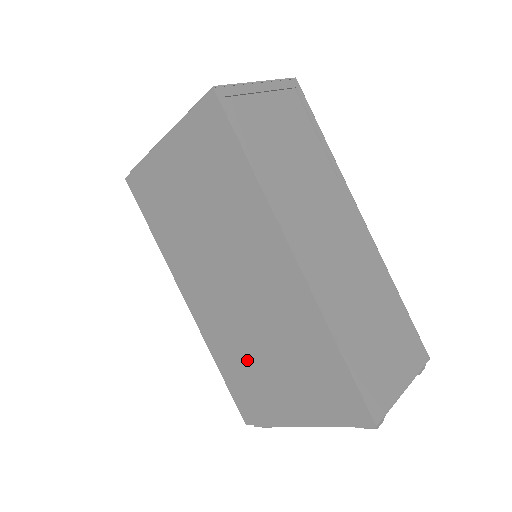
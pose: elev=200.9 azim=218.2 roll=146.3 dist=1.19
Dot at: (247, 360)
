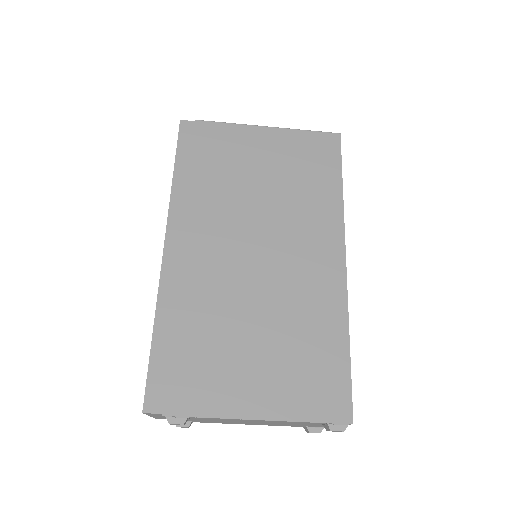
Dot at: (219, 328)
